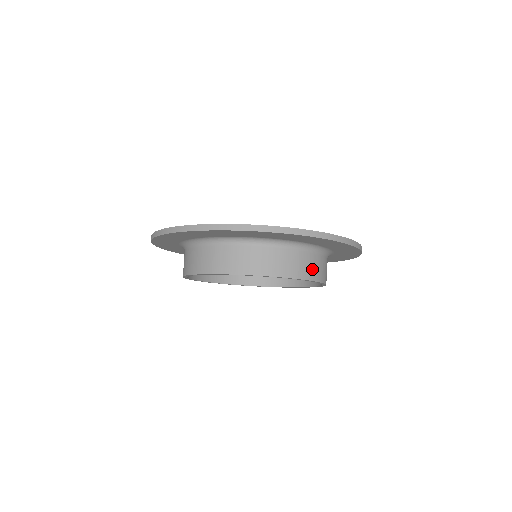
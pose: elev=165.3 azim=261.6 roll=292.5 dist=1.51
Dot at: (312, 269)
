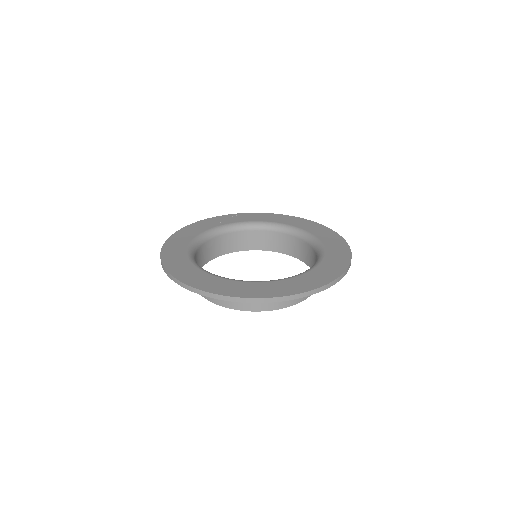
Dot at: occluded
